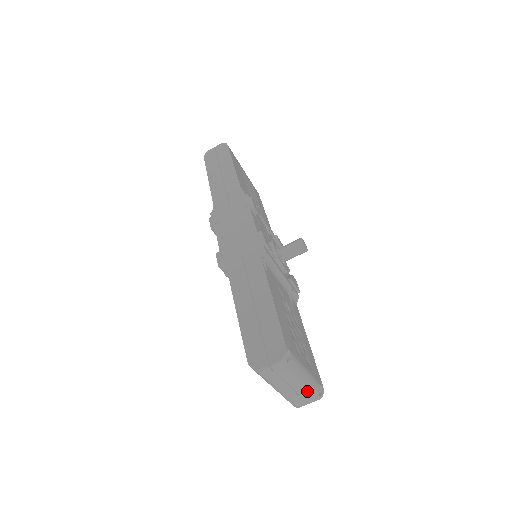
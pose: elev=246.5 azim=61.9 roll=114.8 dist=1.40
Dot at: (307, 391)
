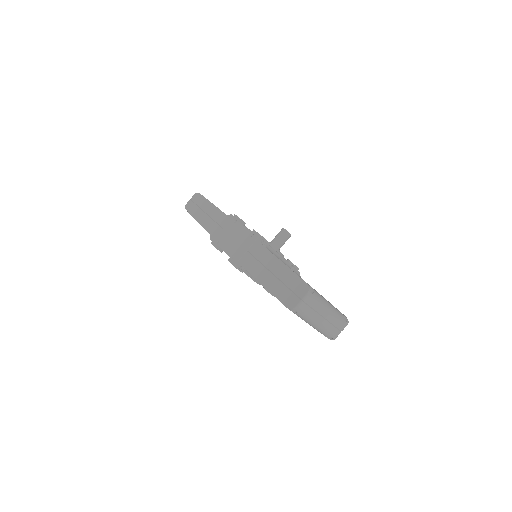
Dot at: (335, 318)
